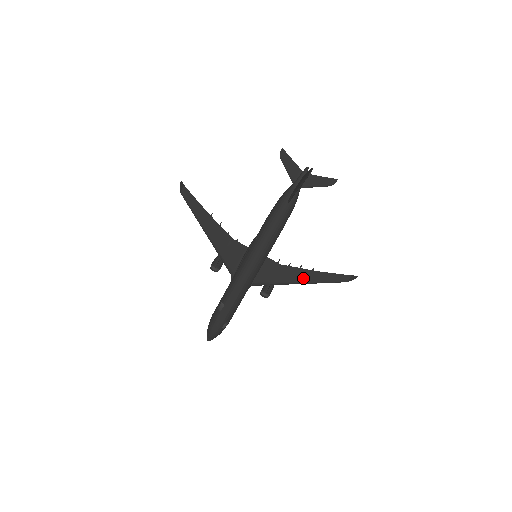
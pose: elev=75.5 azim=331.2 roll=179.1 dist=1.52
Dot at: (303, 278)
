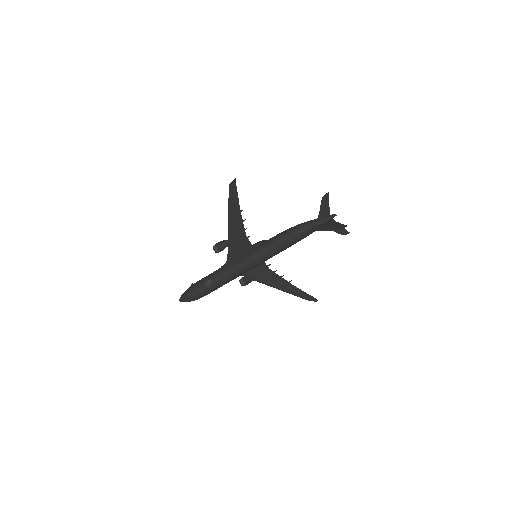
Dot at: (280, 285)
